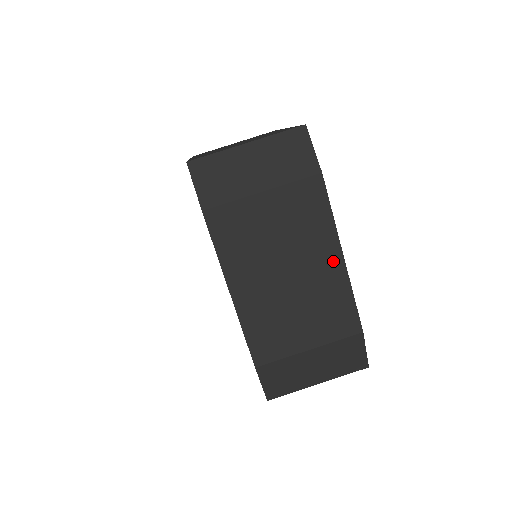
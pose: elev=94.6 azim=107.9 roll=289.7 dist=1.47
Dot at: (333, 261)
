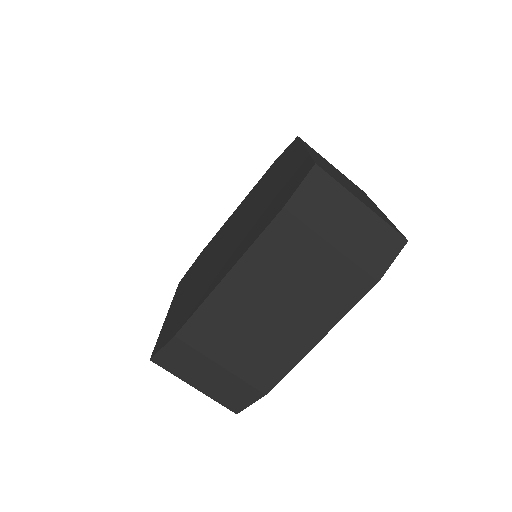
Dot at: (310, 336)
